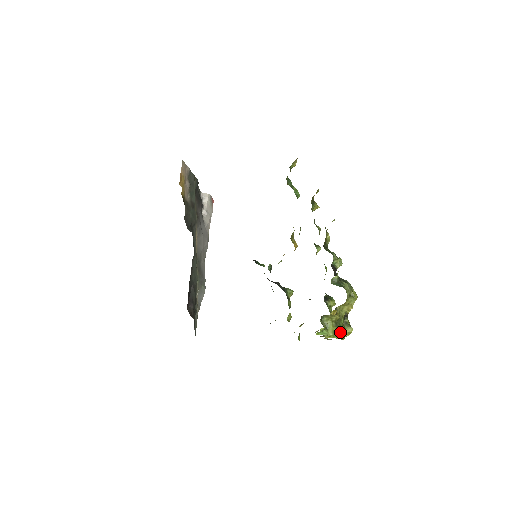
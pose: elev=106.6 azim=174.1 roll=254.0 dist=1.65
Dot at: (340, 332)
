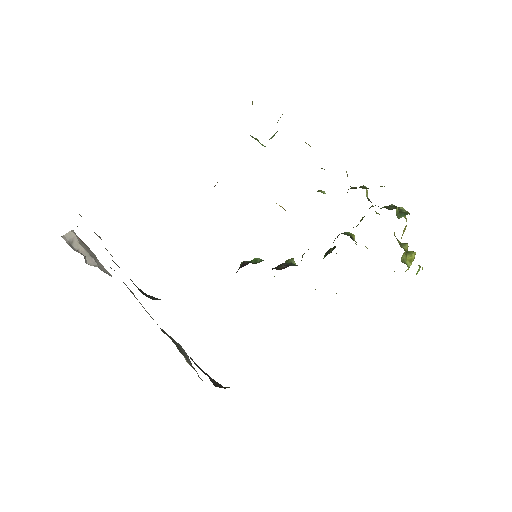
Dot at: (414, 256)
